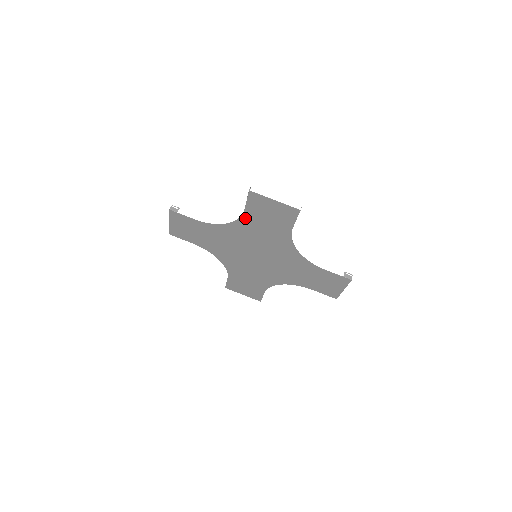
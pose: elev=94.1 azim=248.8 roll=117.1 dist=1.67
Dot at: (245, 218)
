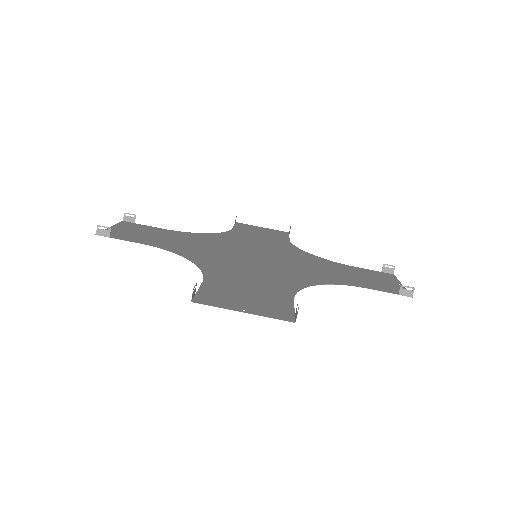
Dot at: (211, 275)
